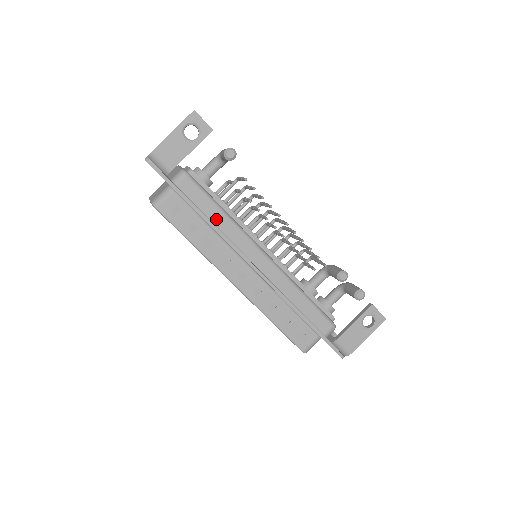
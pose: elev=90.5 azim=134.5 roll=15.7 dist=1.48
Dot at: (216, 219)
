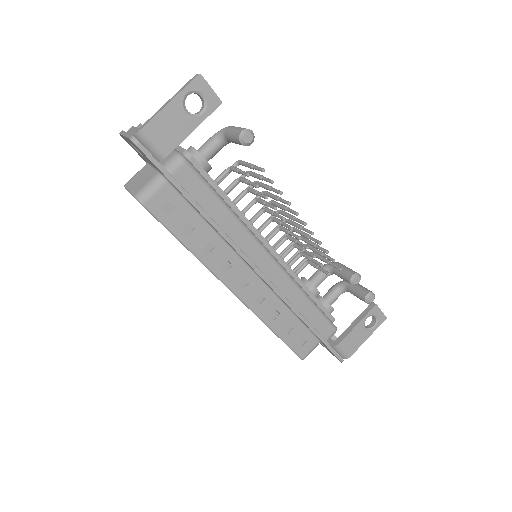
Dot at: (219, 217)
